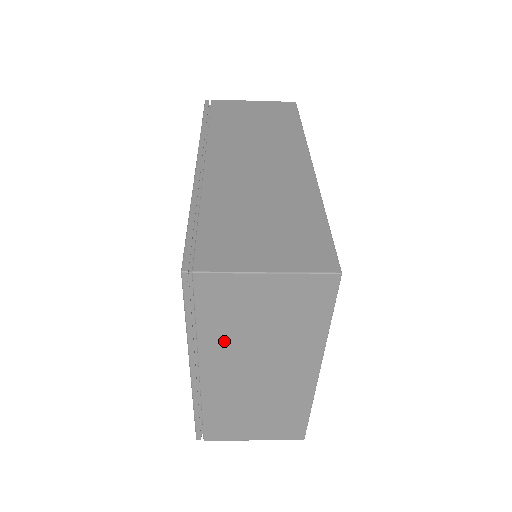
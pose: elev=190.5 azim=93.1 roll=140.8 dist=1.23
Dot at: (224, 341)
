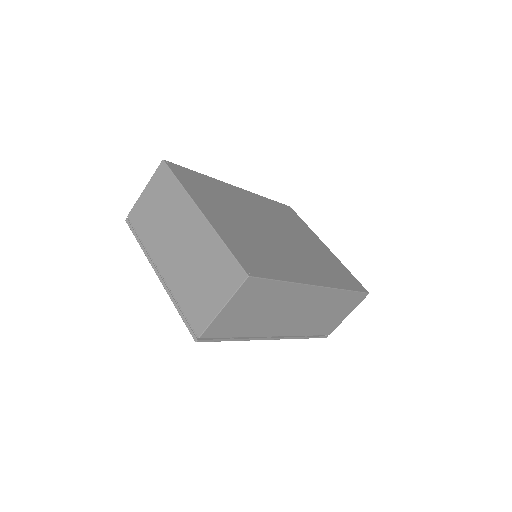
Dot at: (154, 238)
